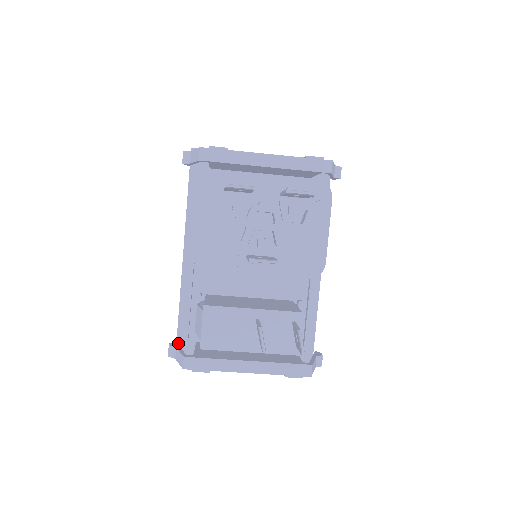
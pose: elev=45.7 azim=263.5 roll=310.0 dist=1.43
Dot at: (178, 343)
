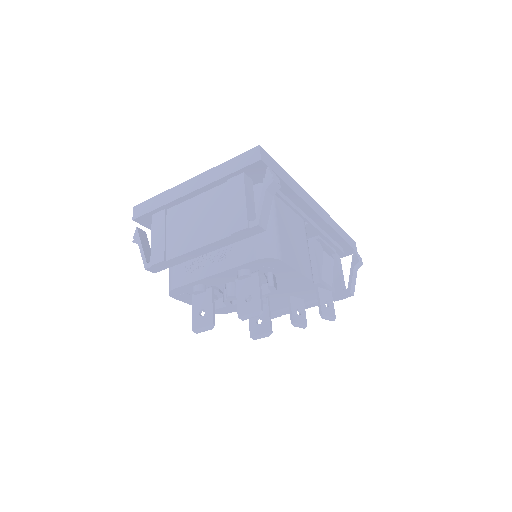
Dot at: occluded
